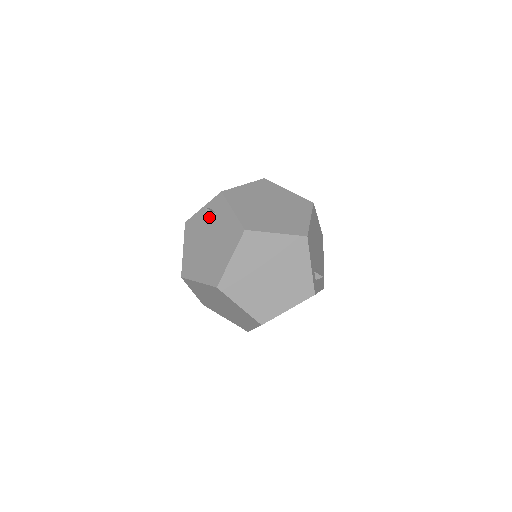
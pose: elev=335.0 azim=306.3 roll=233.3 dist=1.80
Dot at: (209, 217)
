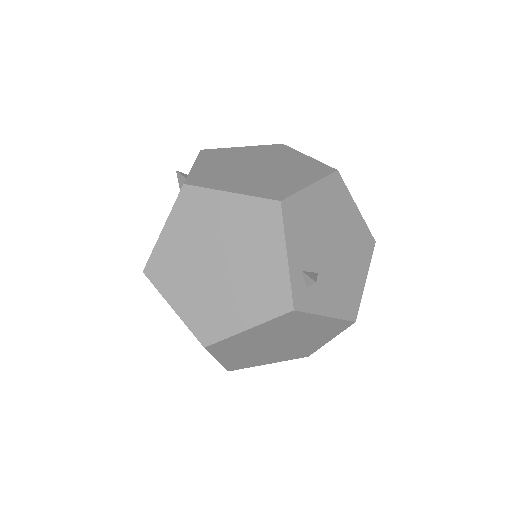
Dot at: (181, 185)
